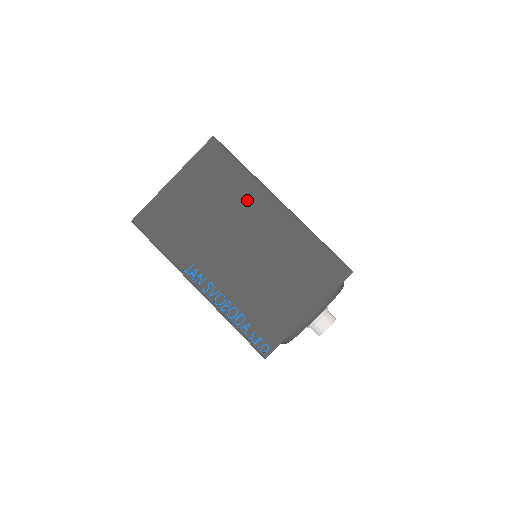
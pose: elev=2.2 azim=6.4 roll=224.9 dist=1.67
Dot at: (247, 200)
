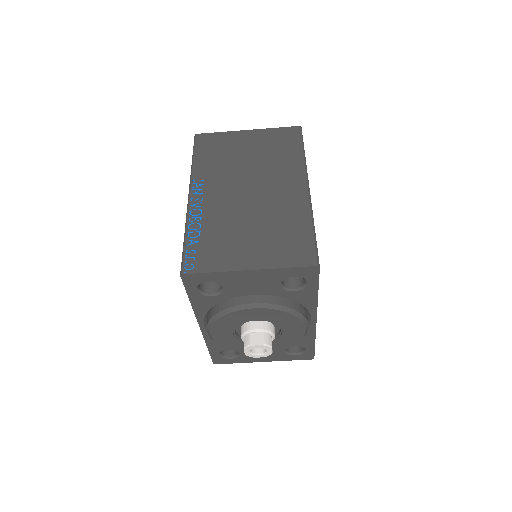
Dot at: (285, 170)
